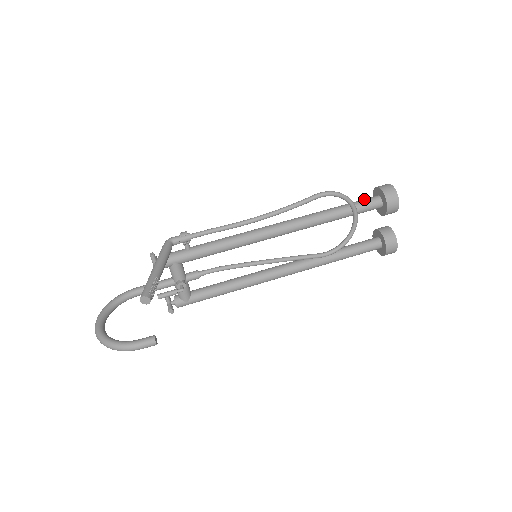
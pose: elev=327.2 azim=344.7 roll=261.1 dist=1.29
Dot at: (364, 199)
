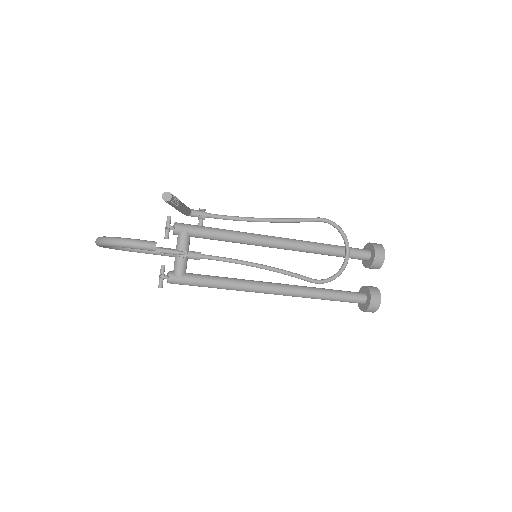
Dot at: (355, 248)
